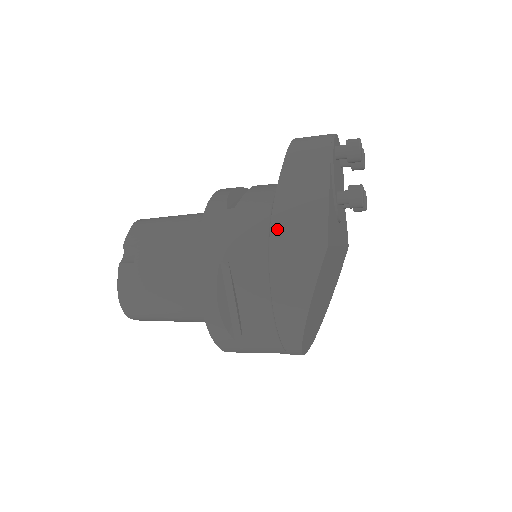
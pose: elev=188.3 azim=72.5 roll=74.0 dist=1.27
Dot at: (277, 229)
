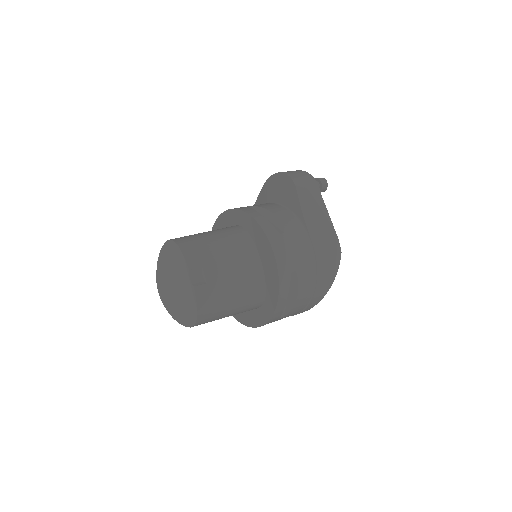
Dot at: (317, 246)
